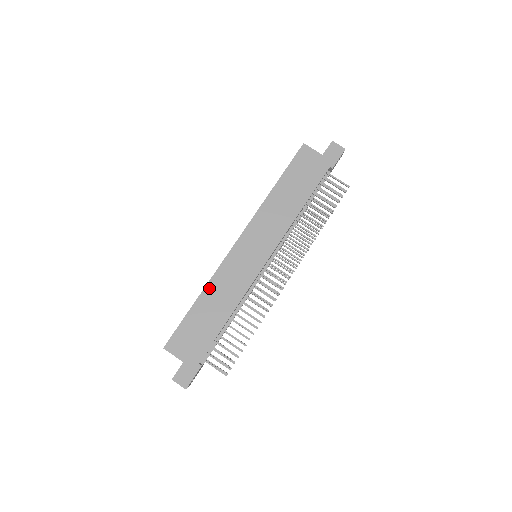
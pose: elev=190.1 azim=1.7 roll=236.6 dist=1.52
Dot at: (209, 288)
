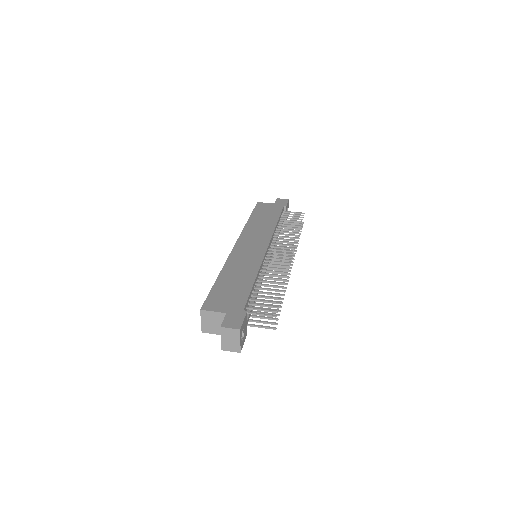
Dot at: (226, 269)
